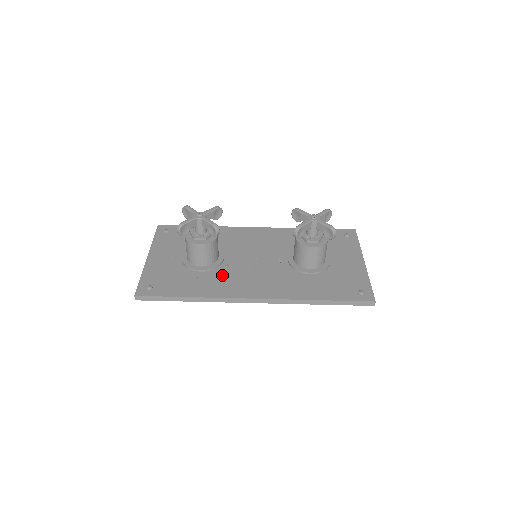
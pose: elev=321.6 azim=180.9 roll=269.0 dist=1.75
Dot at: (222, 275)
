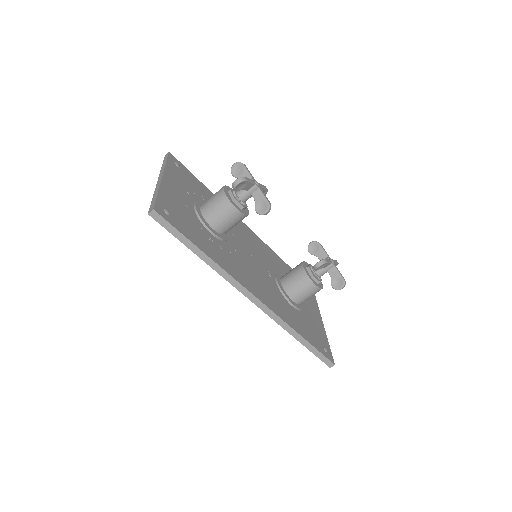
Dot at: (229, 252)
